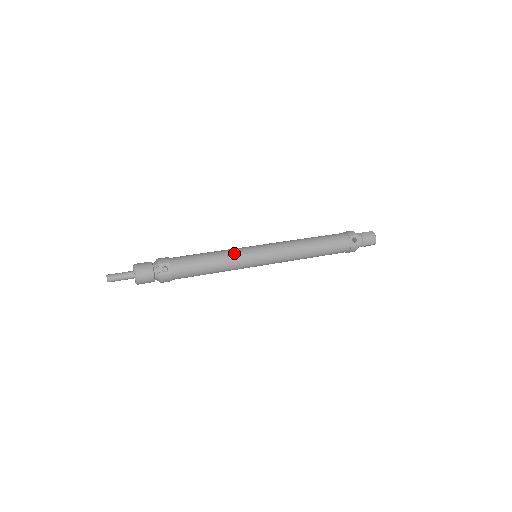
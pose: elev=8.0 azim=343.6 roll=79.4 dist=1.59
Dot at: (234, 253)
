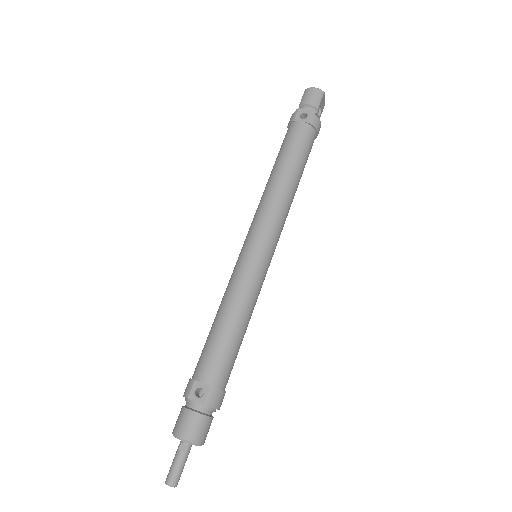
Dot at: (232, 283)
